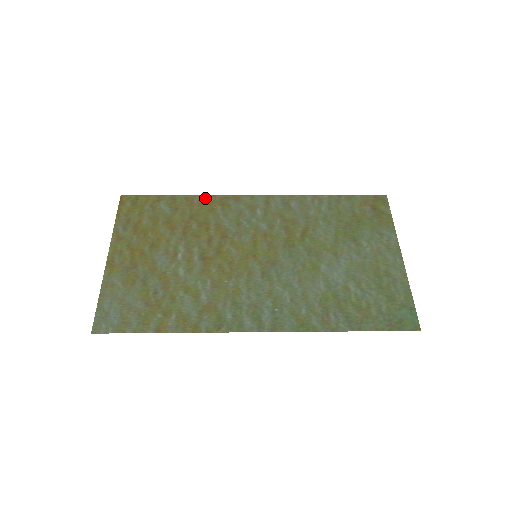
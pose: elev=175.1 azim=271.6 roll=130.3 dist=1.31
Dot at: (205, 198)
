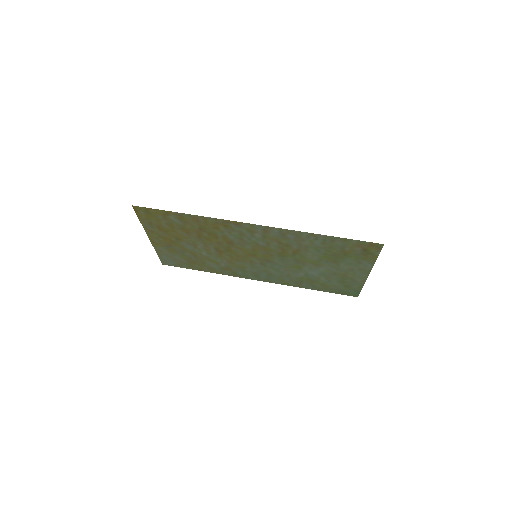
Dot at: (208, 220)
